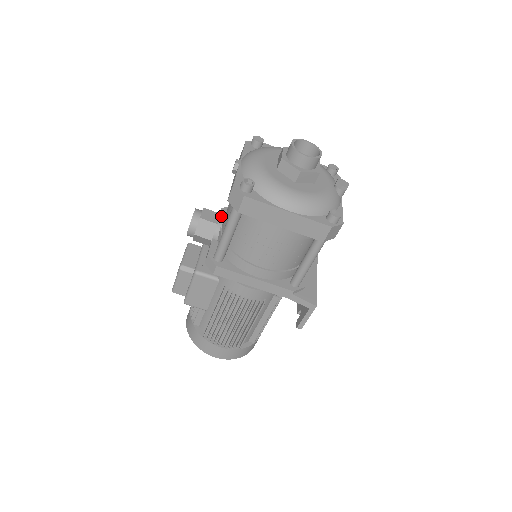
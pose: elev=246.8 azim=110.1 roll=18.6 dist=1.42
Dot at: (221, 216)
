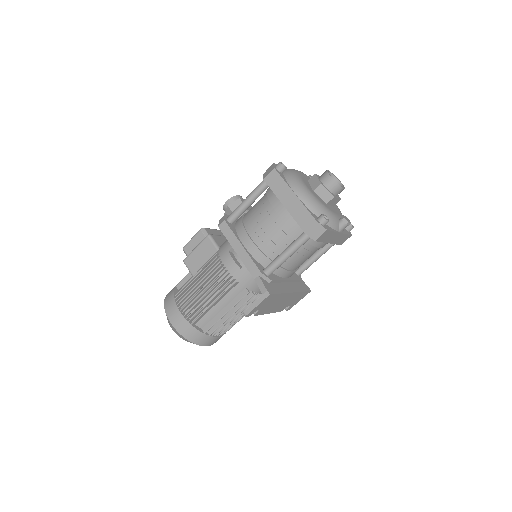
Dot at: occluded
